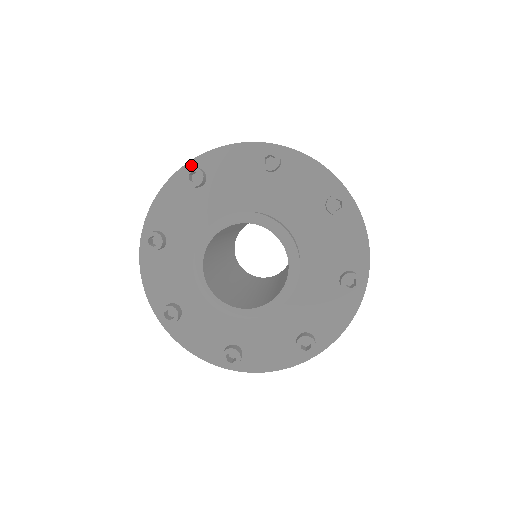
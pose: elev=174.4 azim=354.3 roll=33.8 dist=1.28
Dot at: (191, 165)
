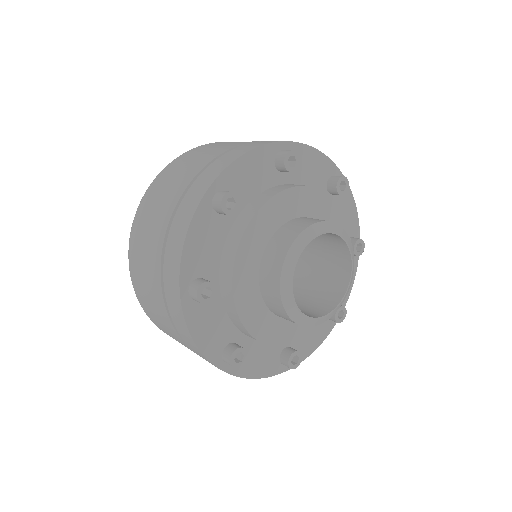
Dot at: (284, 146)
